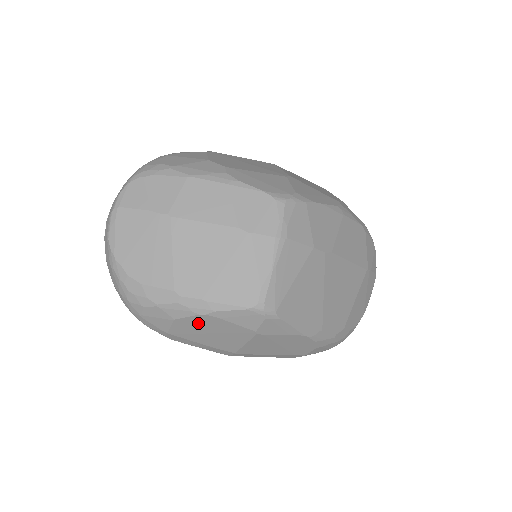
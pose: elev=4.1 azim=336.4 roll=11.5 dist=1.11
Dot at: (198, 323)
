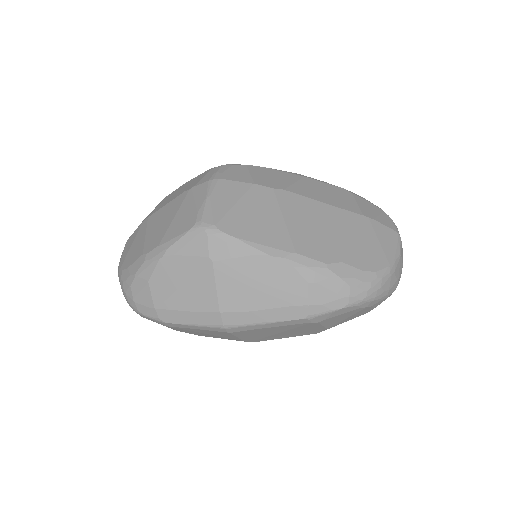
Dot at: (165, 275)
